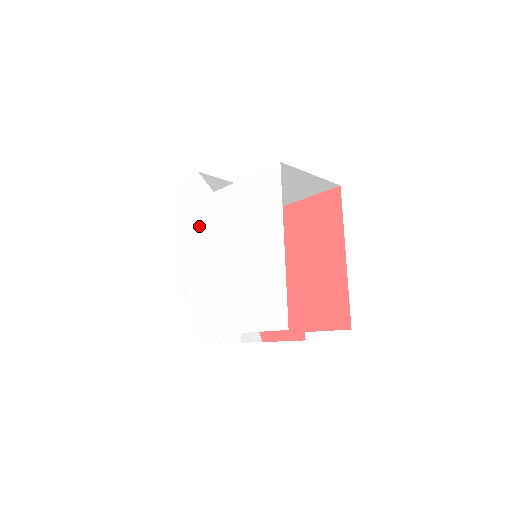
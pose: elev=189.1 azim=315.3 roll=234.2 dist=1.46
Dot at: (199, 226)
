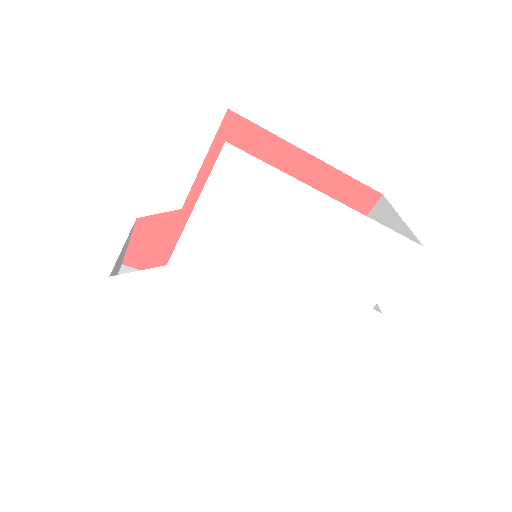
Dot at: (193, 310)
